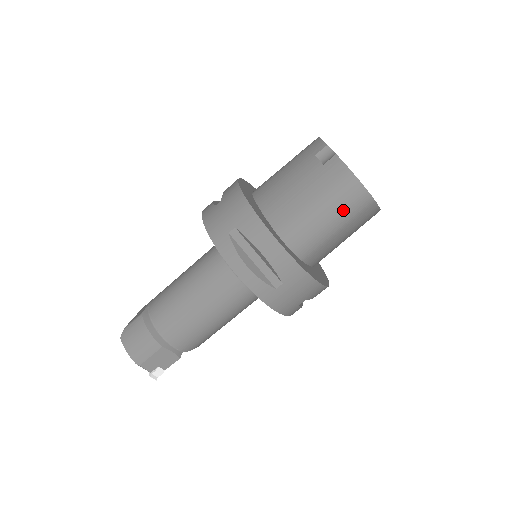
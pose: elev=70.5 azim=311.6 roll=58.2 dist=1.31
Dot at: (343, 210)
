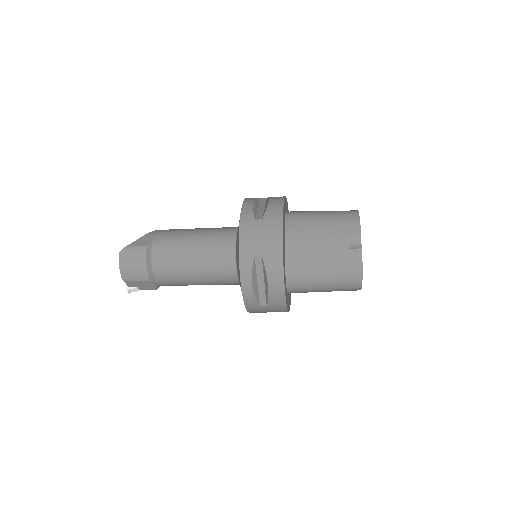
Dot at: (338, 286)
